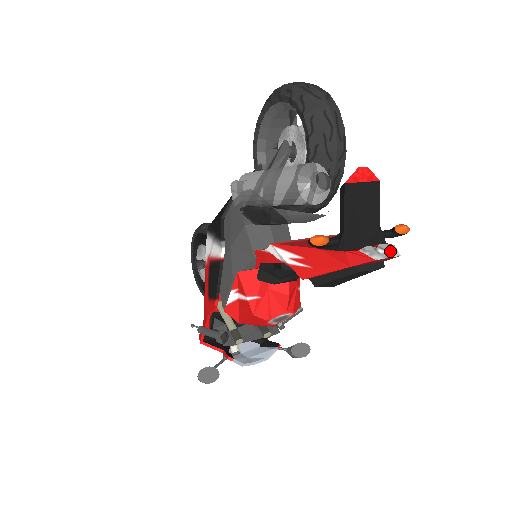
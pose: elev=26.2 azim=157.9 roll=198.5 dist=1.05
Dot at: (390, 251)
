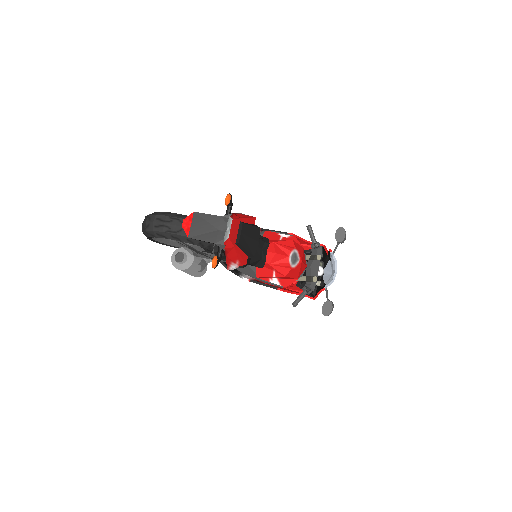
Dot at: (230, 223)
